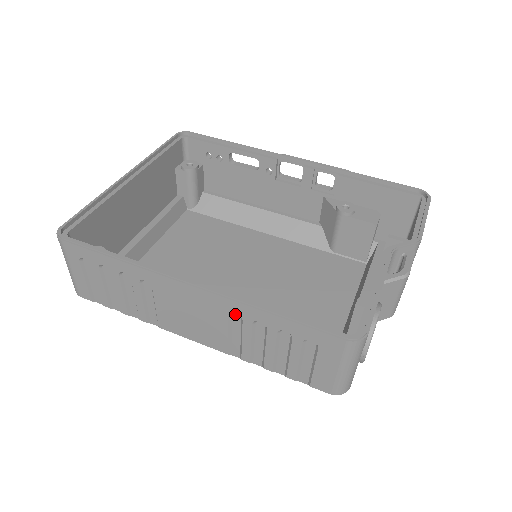
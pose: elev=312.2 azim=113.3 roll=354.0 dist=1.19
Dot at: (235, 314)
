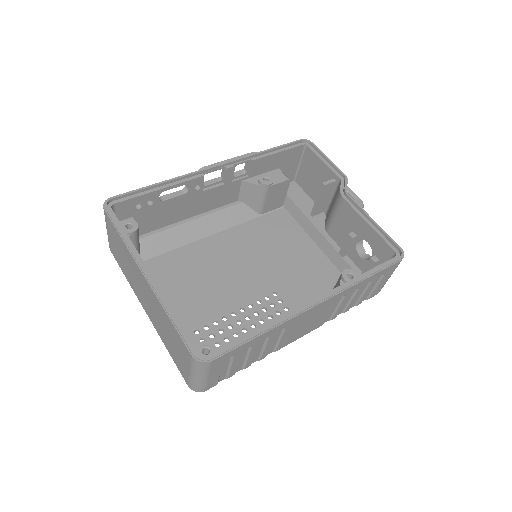
Dot at: (339, 297)
